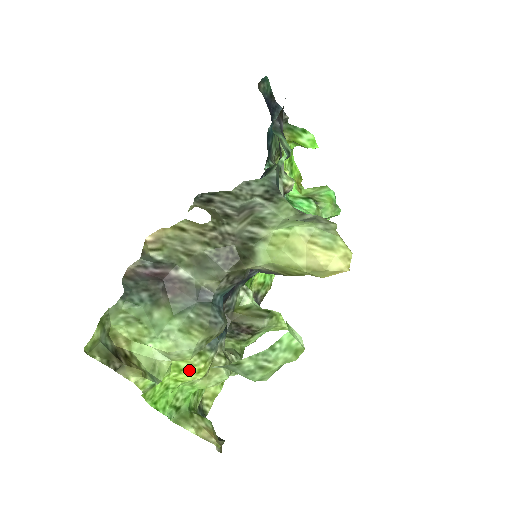
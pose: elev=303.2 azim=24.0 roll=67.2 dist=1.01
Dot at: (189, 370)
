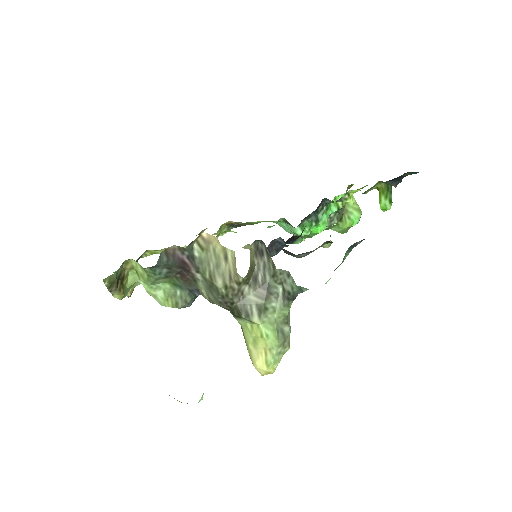
Dot at: occluded
